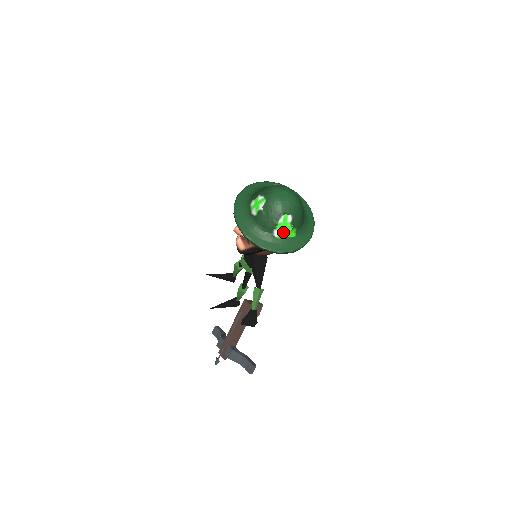
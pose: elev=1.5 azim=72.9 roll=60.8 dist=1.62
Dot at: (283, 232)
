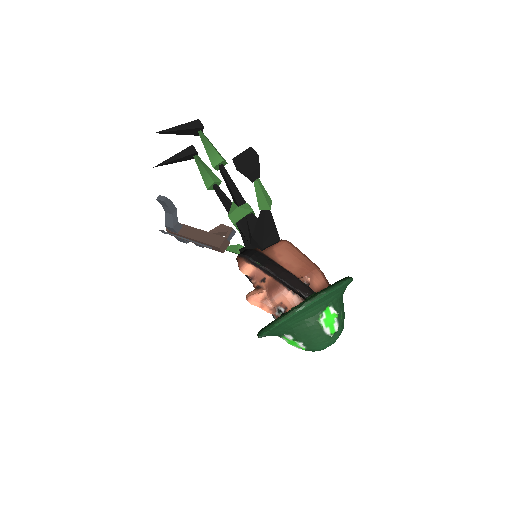
Dot at: occluded
